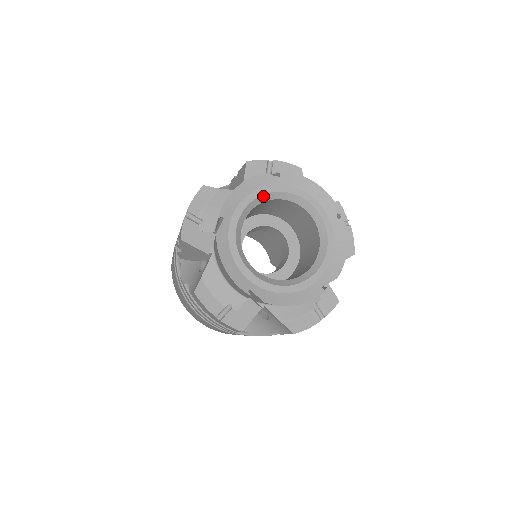
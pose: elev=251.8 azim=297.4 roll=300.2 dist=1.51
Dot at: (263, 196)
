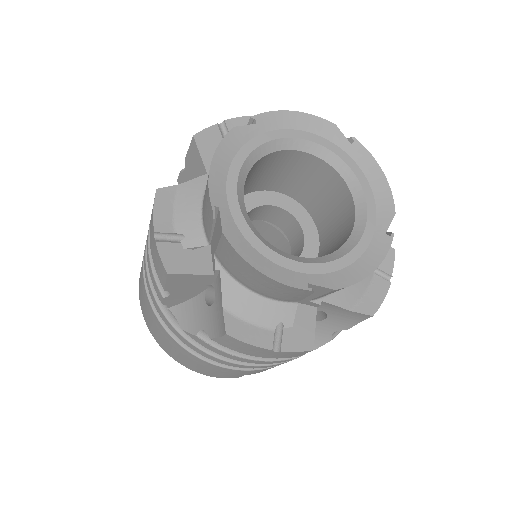
Dot at: (317, 146)
